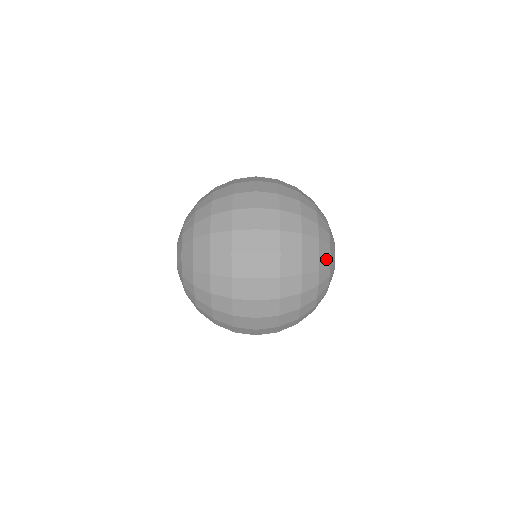
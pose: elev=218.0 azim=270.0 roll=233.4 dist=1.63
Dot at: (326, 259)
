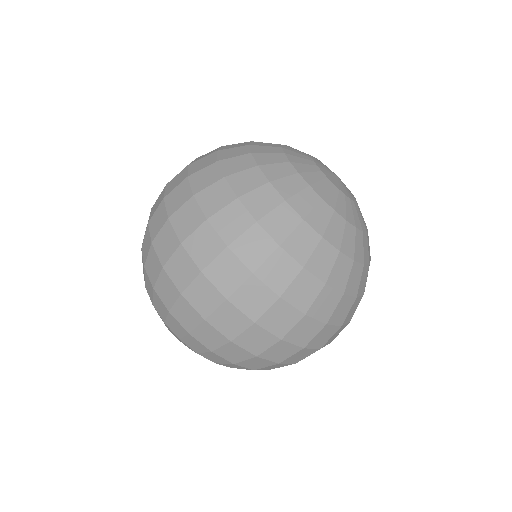
Dot at: (281, 168)
